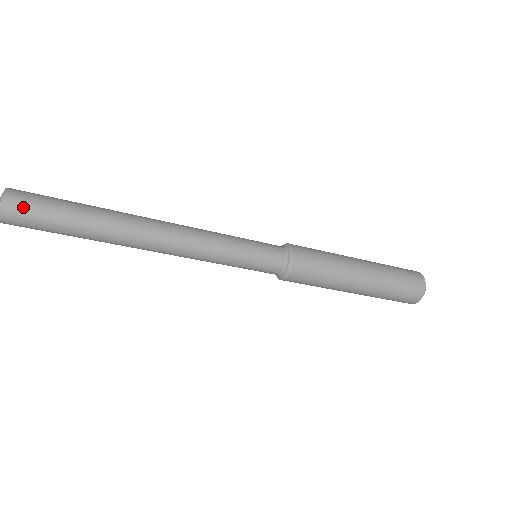
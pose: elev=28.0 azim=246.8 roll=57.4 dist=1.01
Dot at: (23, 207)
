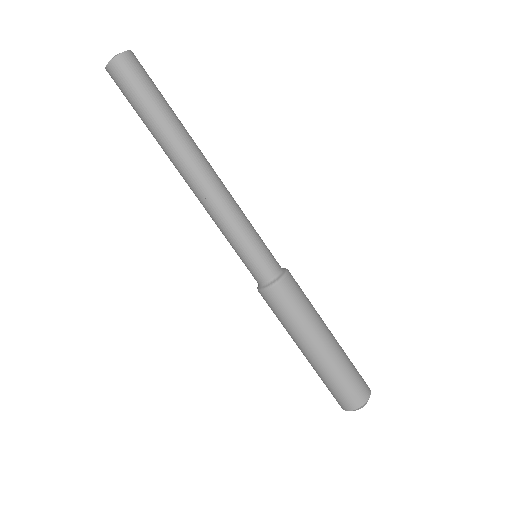
Dot at: occluded
